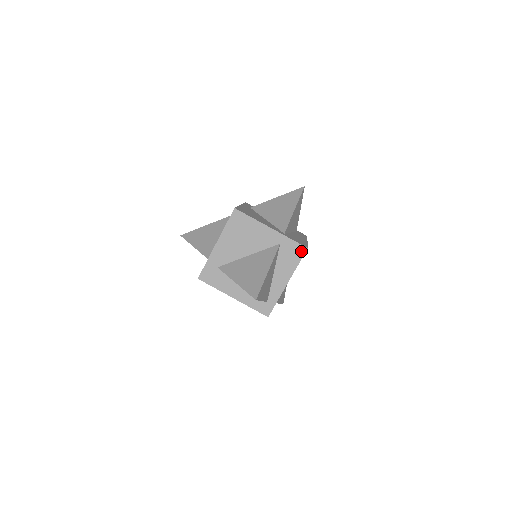
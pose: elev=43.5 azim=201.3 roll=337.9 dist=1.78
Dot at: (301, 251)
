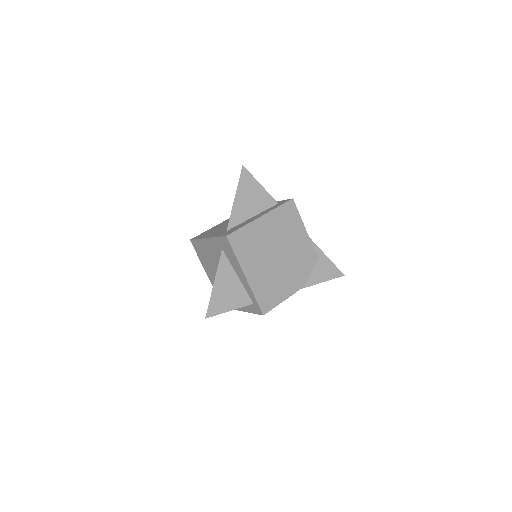
Dot at: occluded
